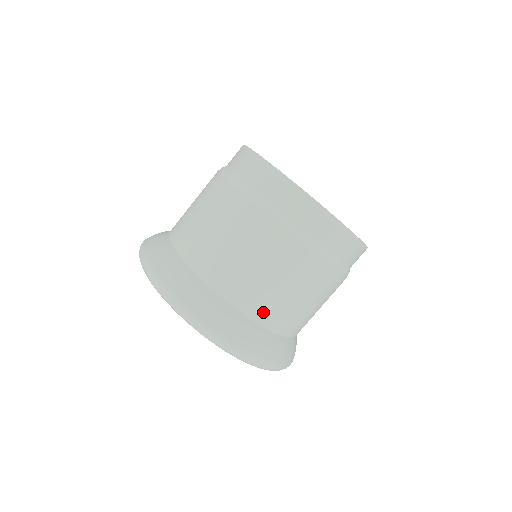
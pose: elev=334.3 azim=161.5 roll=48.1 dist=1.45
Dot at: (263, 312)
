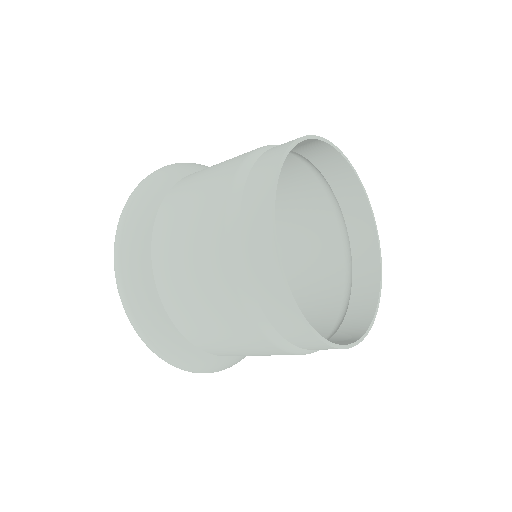
Dot at: (165, 280)
